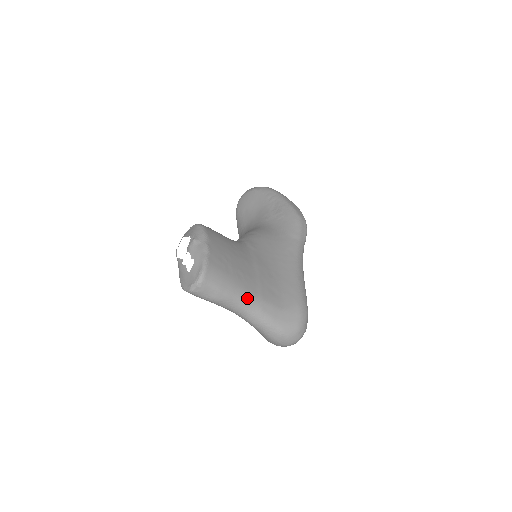
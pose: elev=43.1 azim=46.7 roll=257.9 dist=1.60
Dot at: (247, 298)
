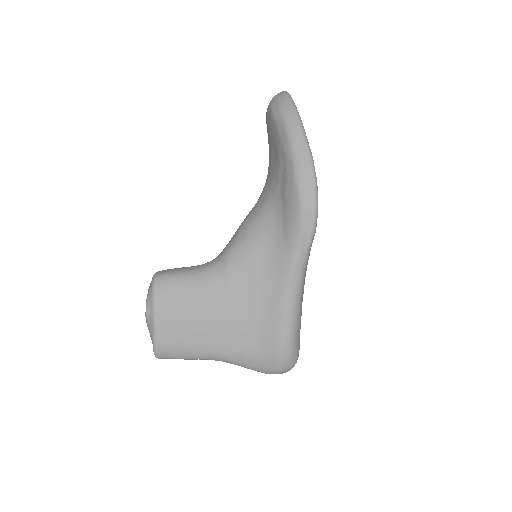
Dot at: (212, 357)
